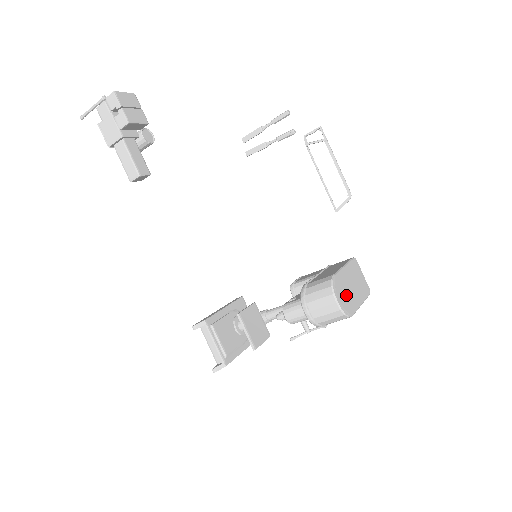
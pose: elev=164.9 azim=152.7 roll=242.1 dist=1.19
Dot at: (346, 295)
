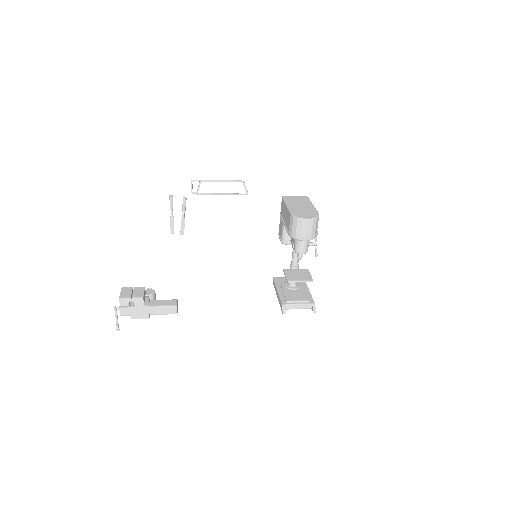
Dot at: (305, 212)
